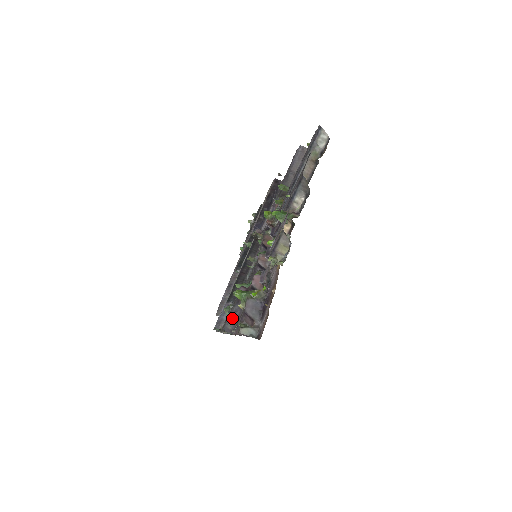
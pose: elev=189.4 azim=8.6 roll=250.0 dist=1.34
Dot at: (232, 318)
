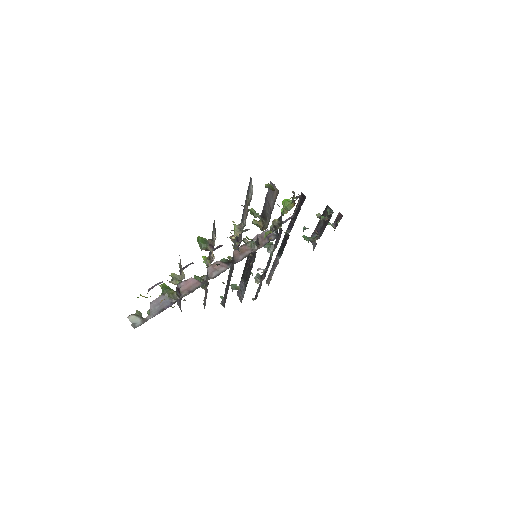
Dot at: (179, 300)
